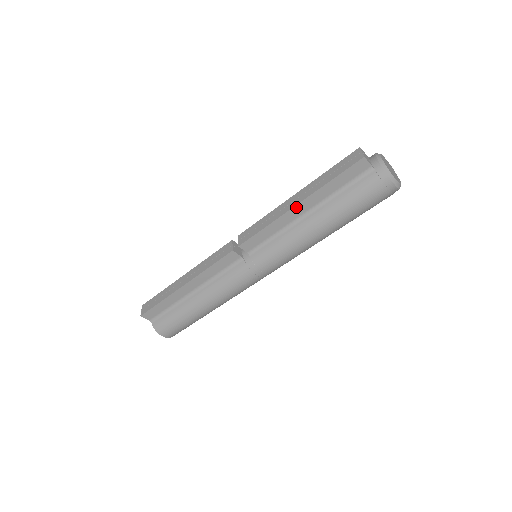
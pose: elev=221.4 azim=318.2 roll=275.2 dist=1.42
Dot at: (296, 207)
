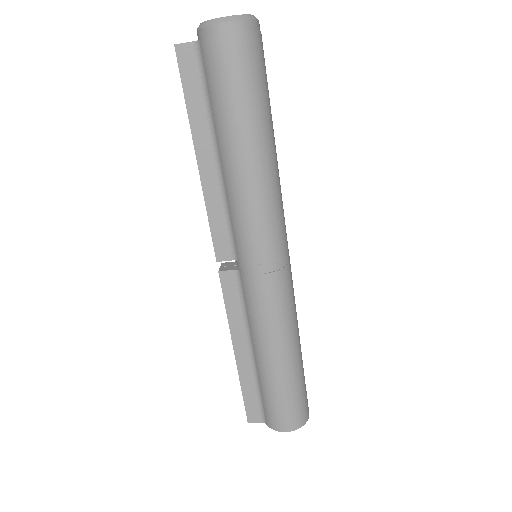
Dot at: (200, 165)
